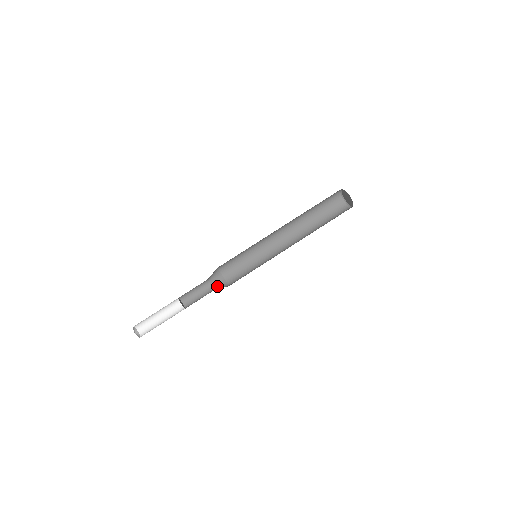
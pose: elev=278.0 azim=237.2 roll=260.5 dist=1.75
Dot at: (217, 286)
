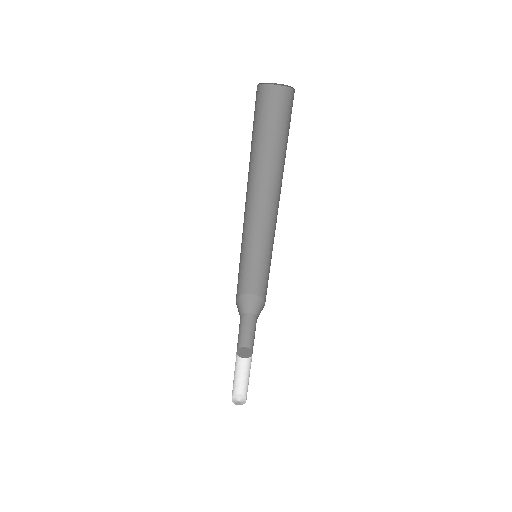
Dot at: (254, 309)
